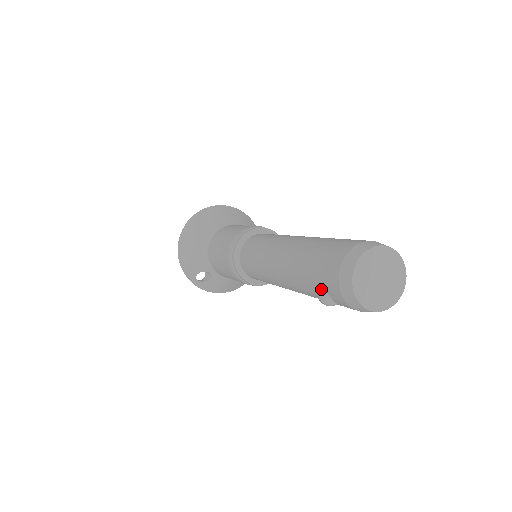
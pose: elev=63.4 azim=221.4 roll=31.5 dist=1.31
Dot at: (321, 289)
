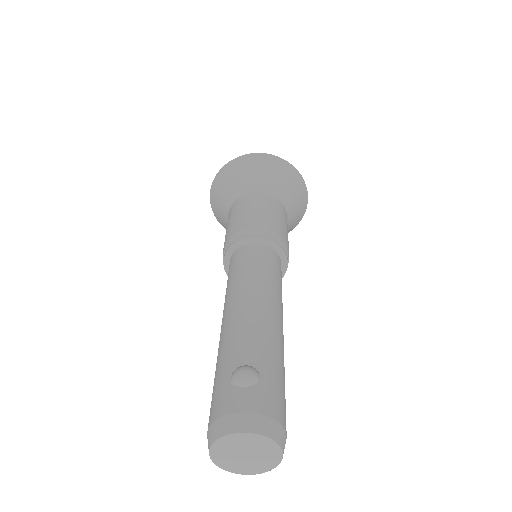
Dot at: occluded
